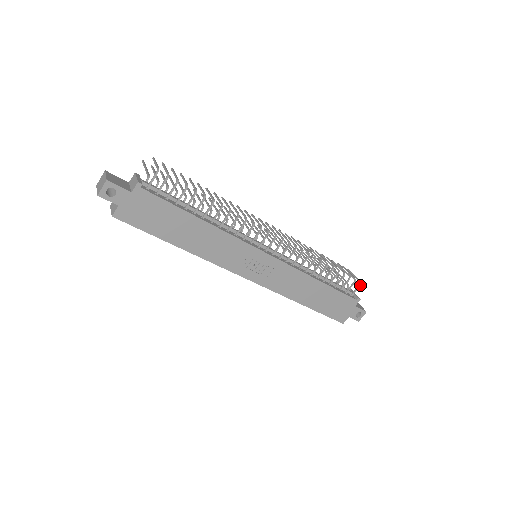
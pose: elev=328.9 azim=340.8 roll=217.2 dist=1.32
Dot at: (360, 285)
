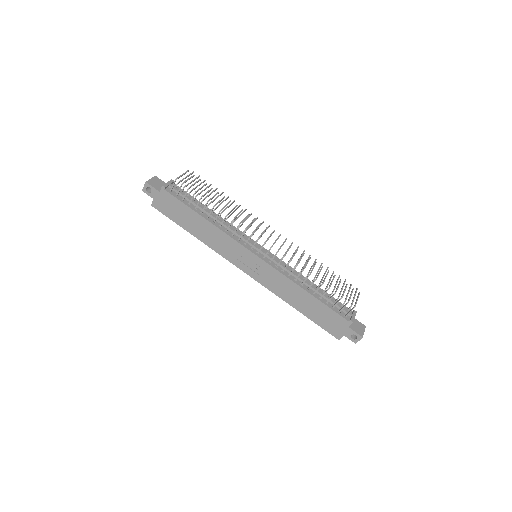
Dot at: (353, 308)
